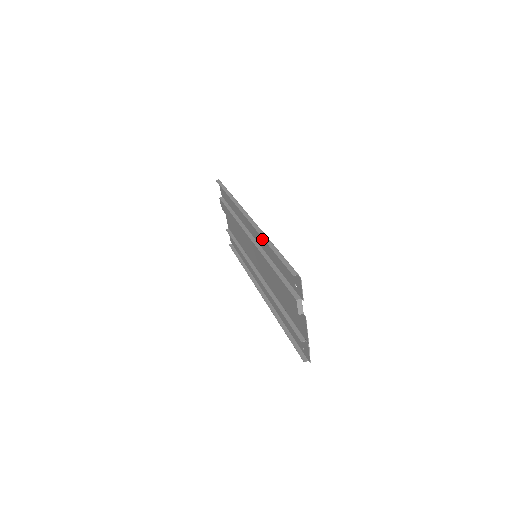
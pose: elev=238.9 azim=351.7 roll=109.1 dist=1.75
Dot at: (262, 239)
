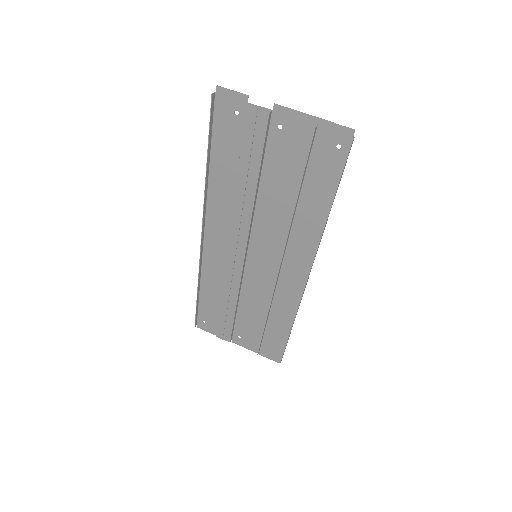
Dot at: (218, 207)
